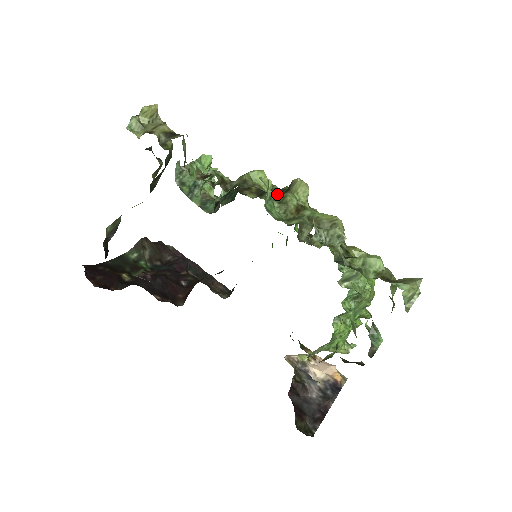
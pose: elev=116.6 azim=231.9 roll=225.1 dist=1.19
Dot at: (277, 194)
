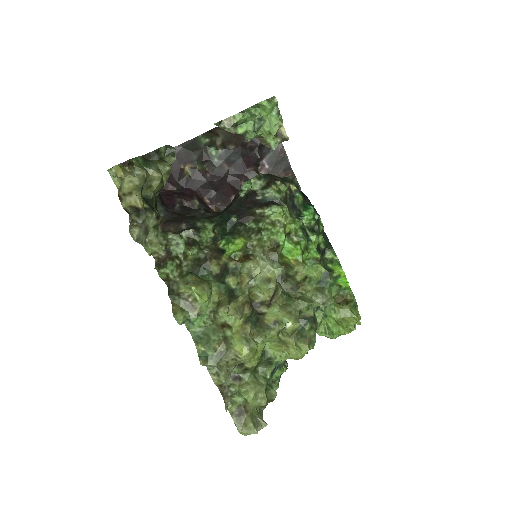
Dot at: (227, 291)
